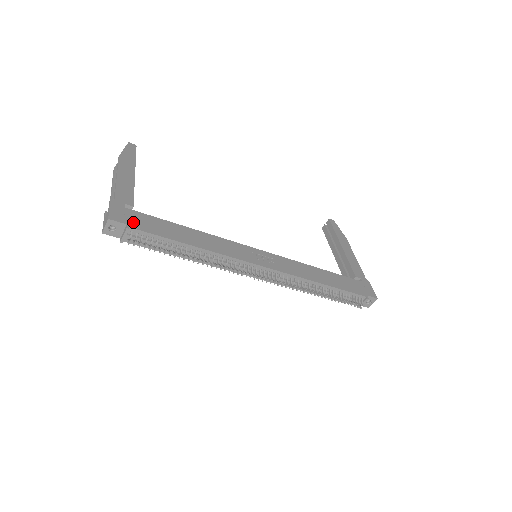
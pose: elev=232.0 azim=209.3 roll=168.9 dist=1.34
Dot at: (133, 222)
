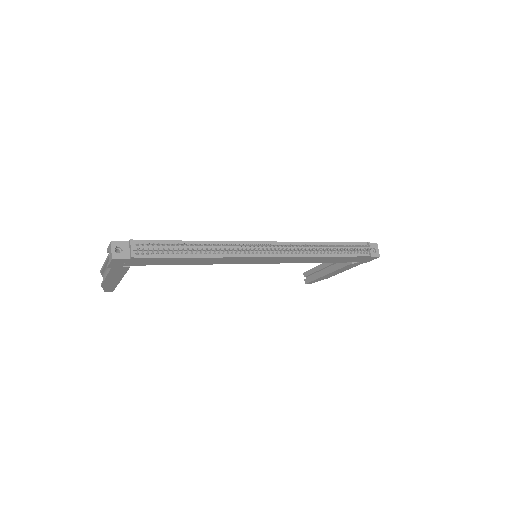
Dot at: occluded
